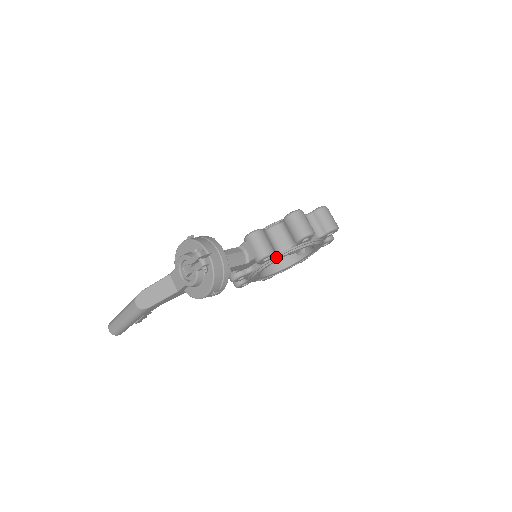
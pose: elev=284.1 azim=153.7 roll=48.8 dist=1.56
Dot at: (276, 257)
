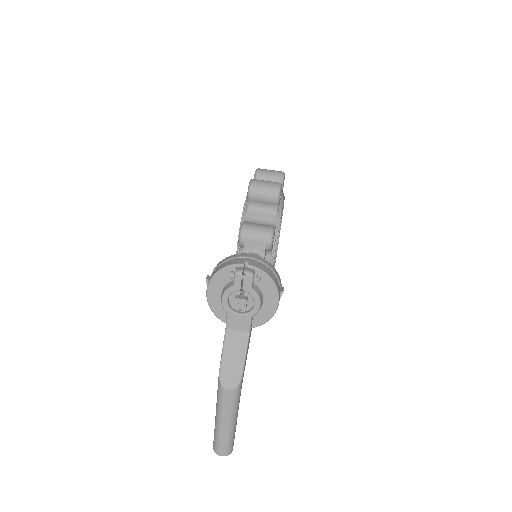
Dot at: (276, 232)
